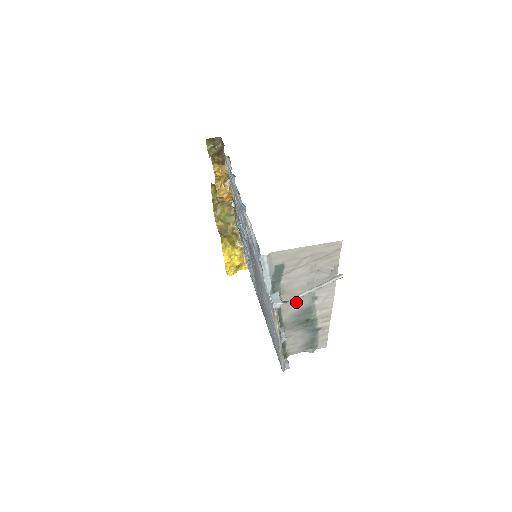
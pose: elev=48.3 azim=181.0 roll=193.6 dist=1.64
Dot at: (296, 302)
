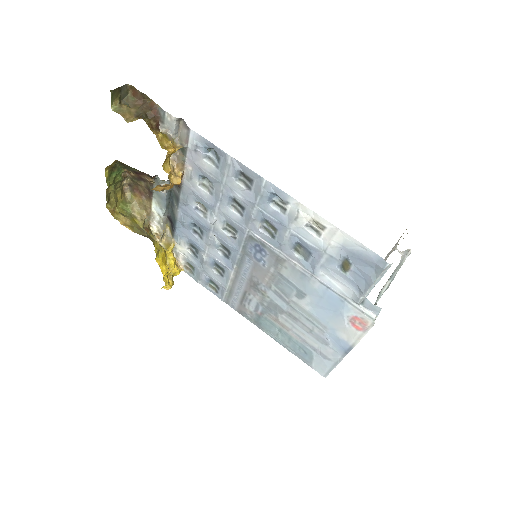
Dot at: occluded
